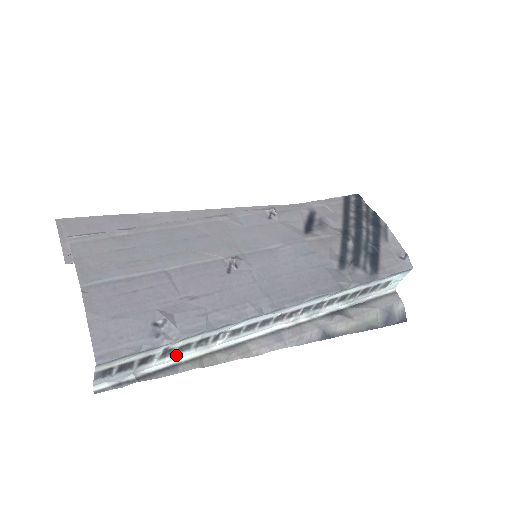
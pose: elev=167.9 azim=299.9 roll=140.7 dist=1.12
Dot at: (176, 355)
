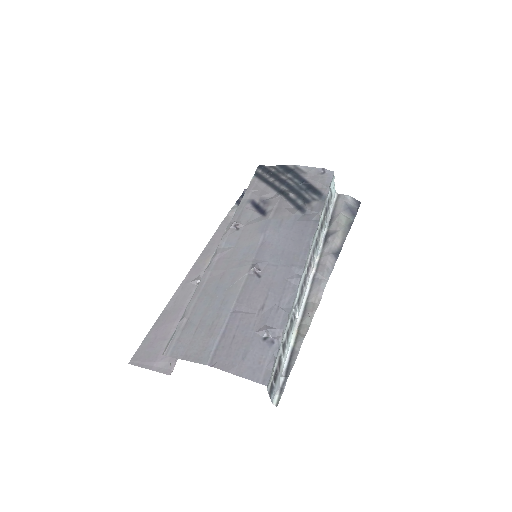
Dot at: (288, 345)
